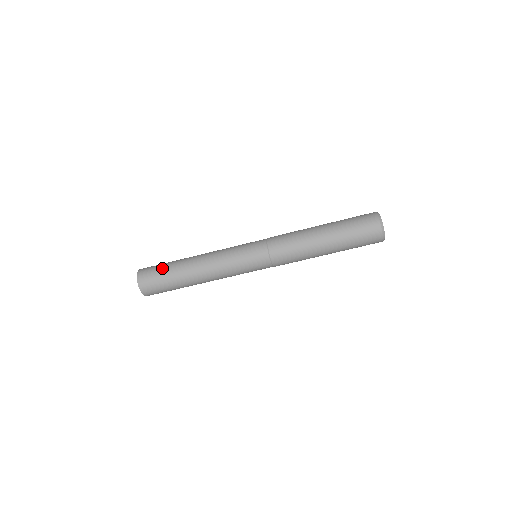
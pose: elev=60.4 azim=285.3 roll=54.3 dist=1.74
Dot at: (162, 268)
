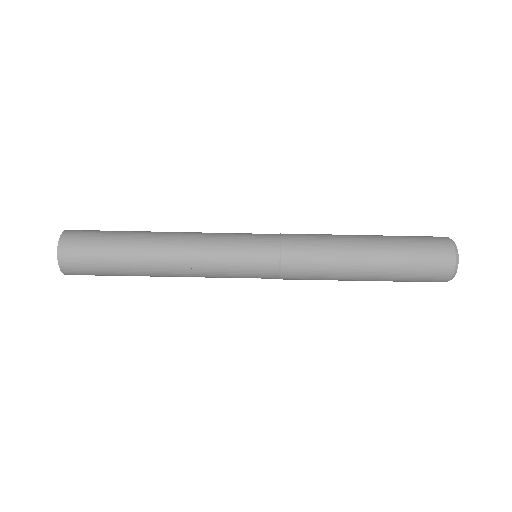
Dot at: (102, 245)
